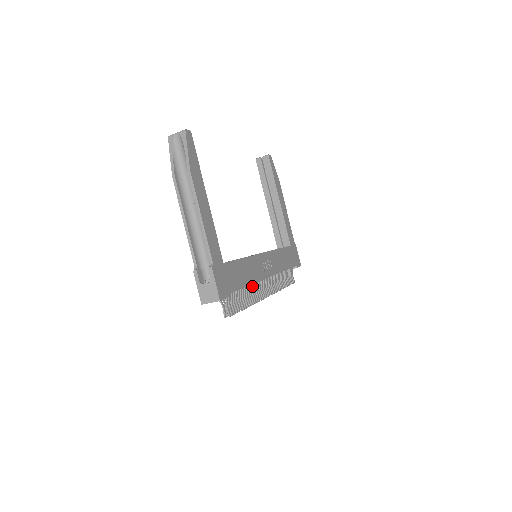
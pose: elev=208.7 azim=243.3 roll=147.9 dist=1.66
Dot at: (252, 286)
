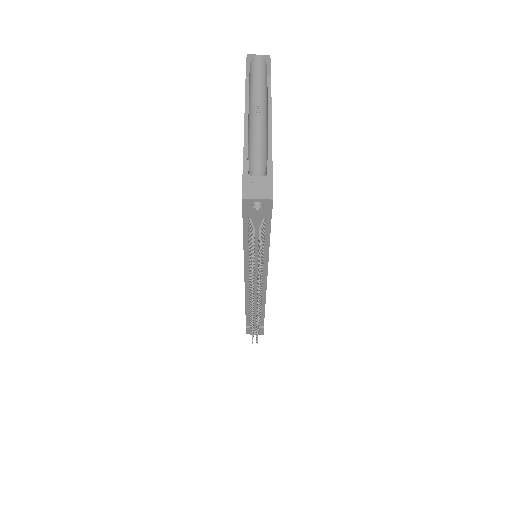
Dot at: (261, 265)
